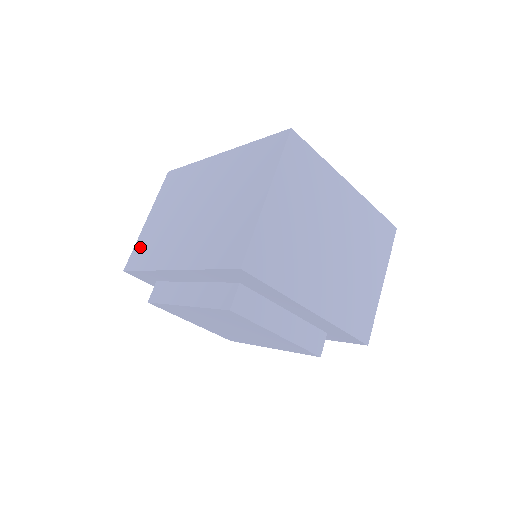
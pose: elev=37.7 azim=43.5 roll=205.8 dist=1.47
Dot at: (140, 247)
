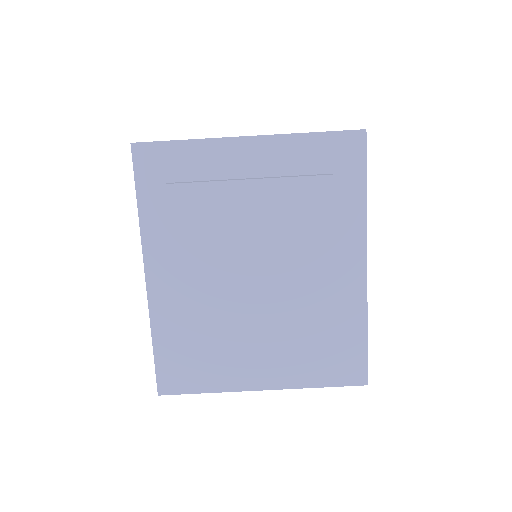
Dot at: occluded
